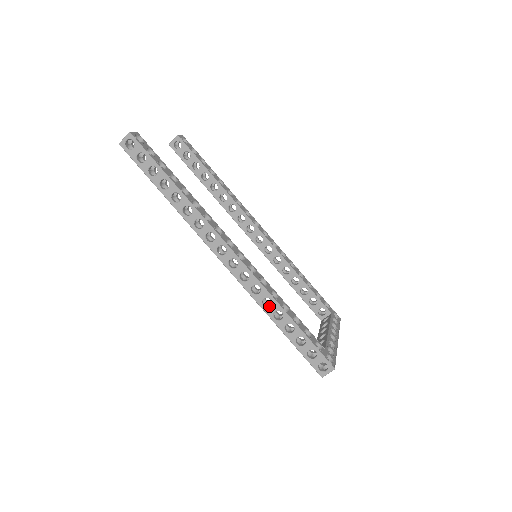
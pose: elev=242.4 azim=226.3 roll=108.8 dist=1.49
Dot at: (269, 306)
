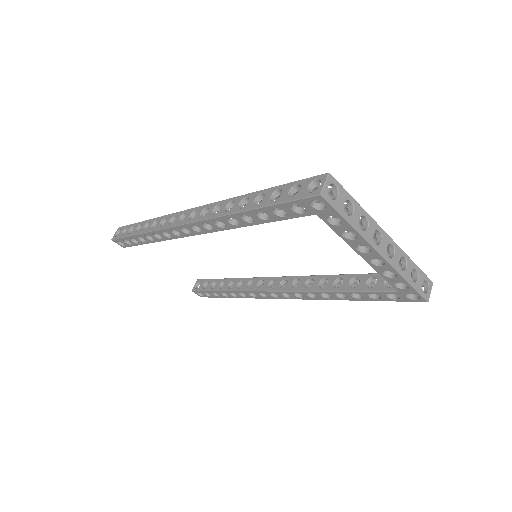
Dot at: (233, 207)
